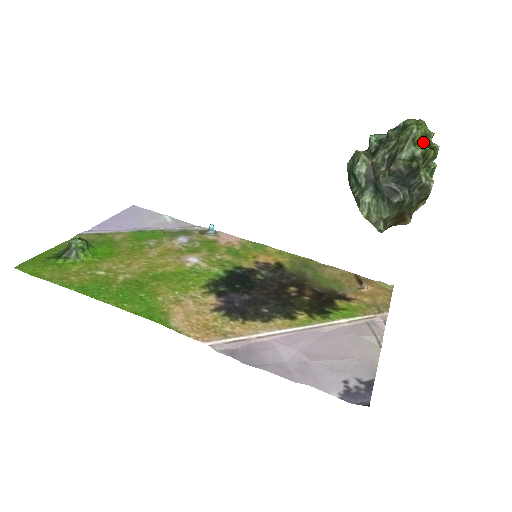
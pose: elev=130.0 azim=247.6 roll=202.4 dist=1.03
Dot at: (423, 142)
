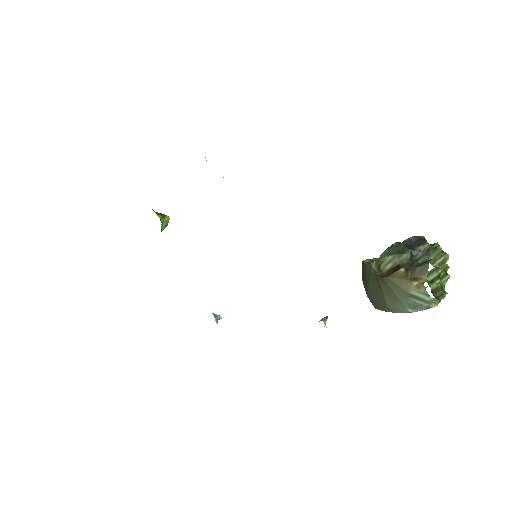
Dot at: occluded
